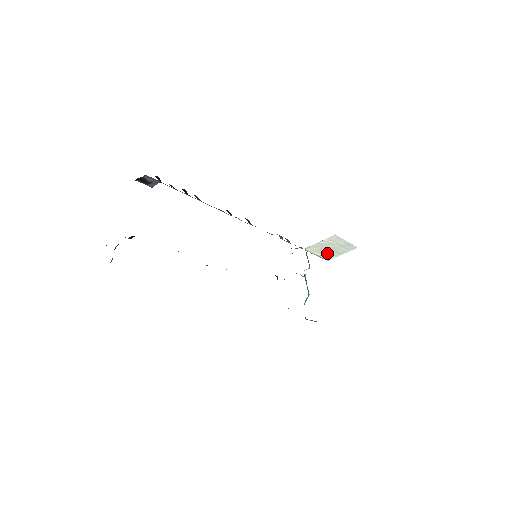
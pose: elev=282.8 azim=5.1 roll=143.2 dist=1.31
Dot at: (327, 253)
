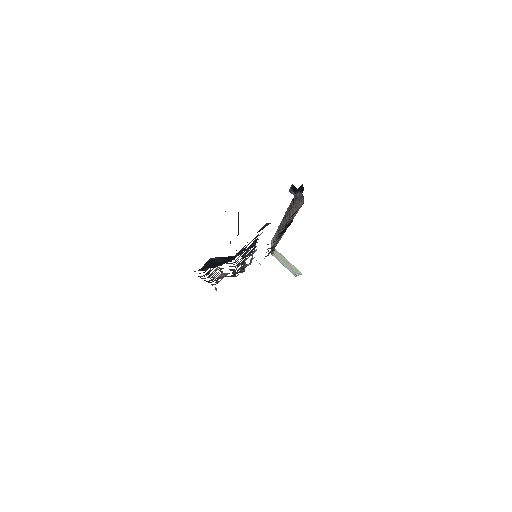
Dot at: (279, 258)
